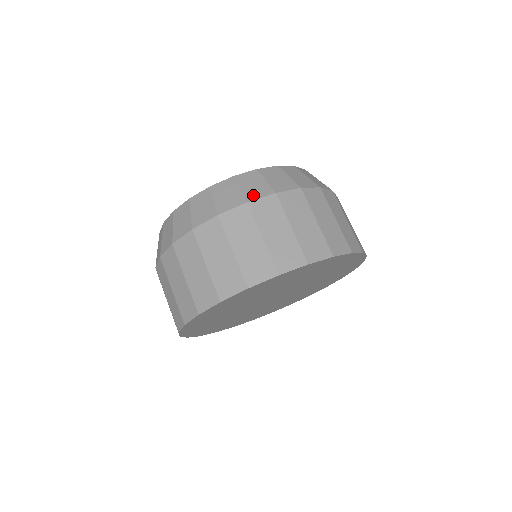
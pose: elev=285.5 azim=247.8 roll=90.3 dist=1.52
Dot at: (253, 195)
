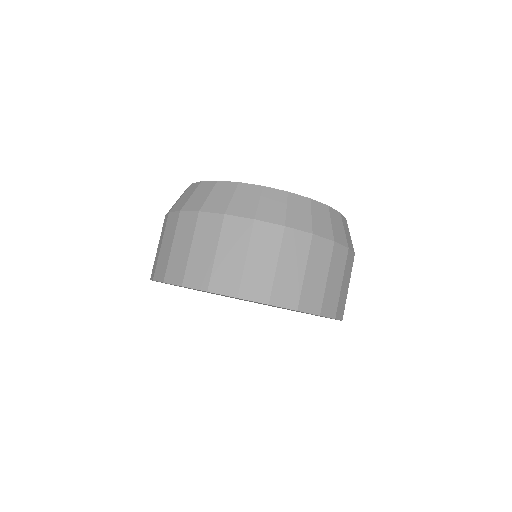
Dot at: (294, 222)
